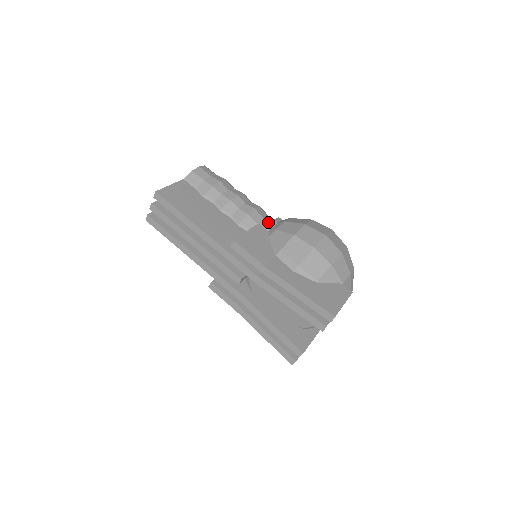
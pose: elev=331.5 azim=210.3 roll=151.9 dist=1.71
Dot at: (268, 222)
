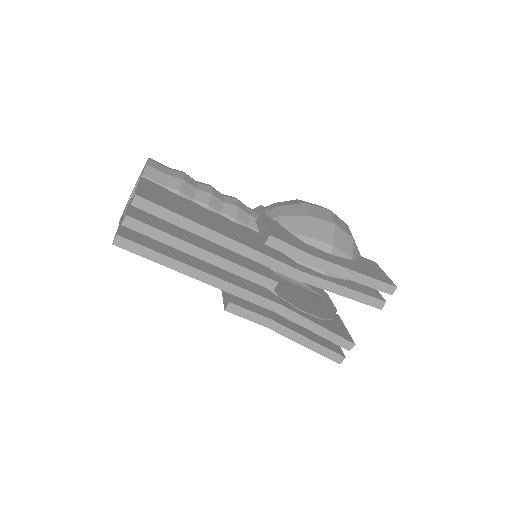
Dot at: (257, 212)
